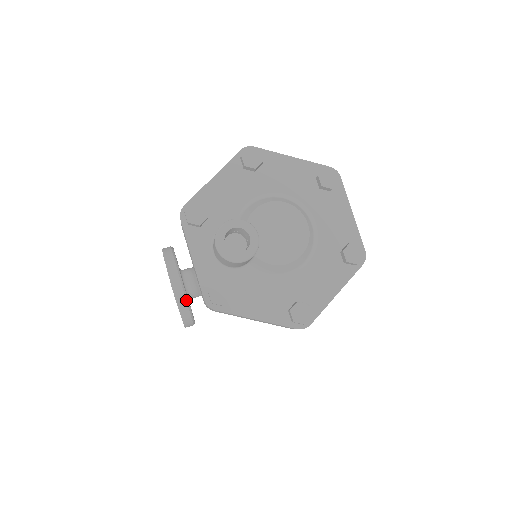
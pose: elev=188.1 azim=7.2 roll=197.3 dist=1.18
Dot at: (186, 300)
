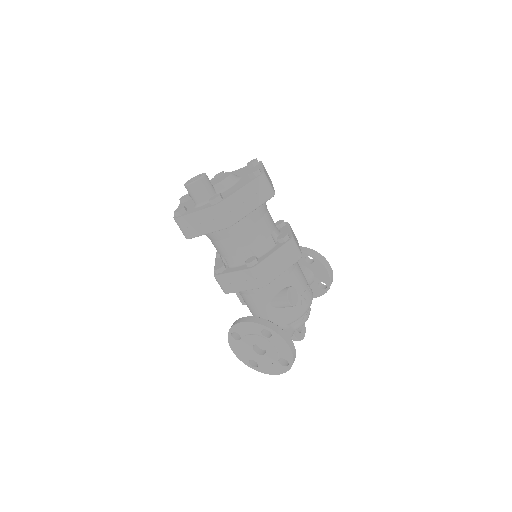
Dot at: (260, 318)
